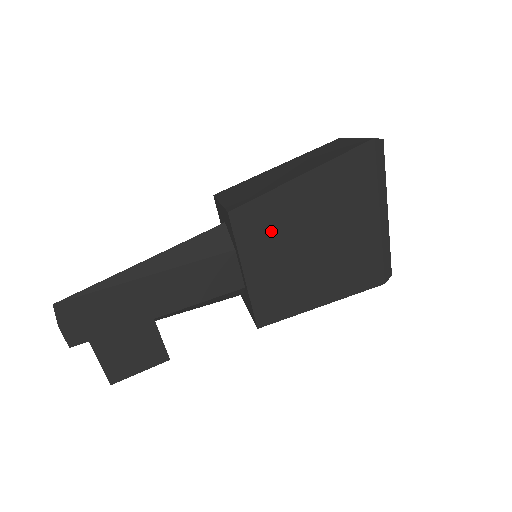
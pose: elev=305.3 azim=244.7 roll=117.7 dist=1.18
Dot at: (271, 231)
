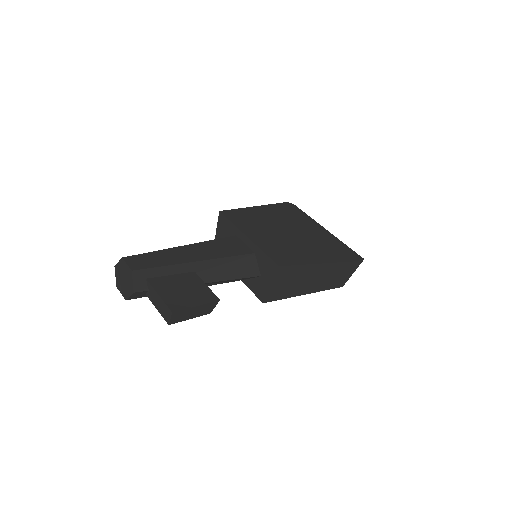
Dot at: (252, 223)
